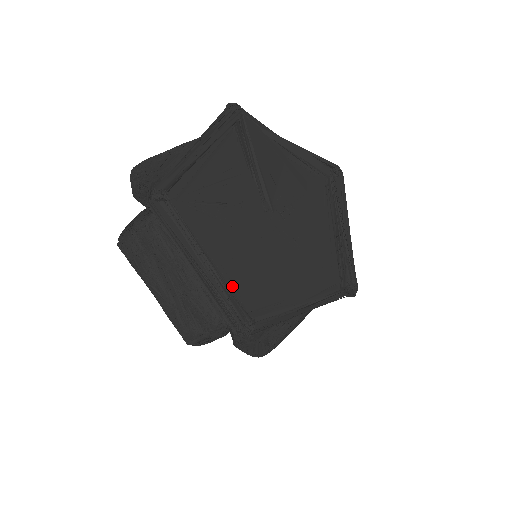
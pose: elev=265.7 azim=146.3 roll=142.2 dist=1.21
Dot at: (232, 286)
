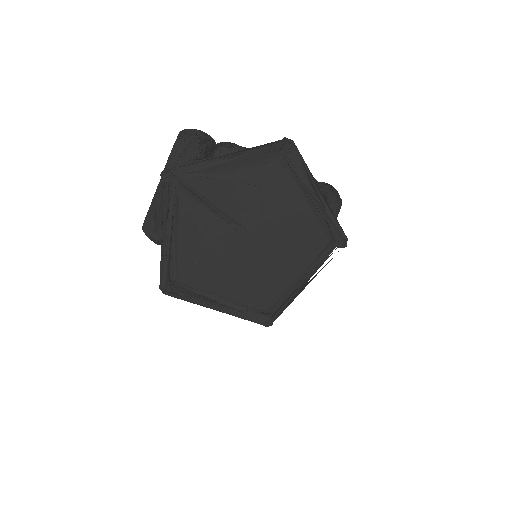
Dot at: (246, 302)
